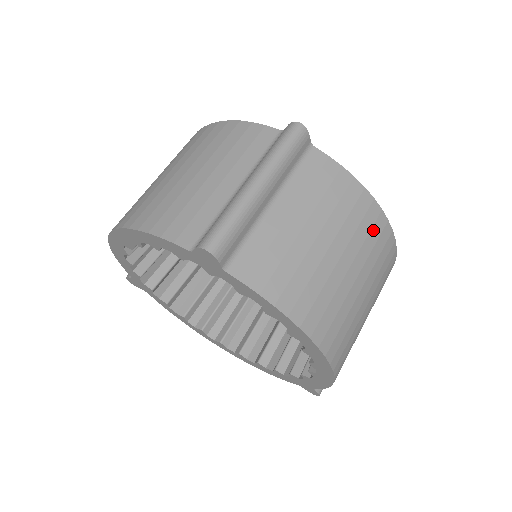
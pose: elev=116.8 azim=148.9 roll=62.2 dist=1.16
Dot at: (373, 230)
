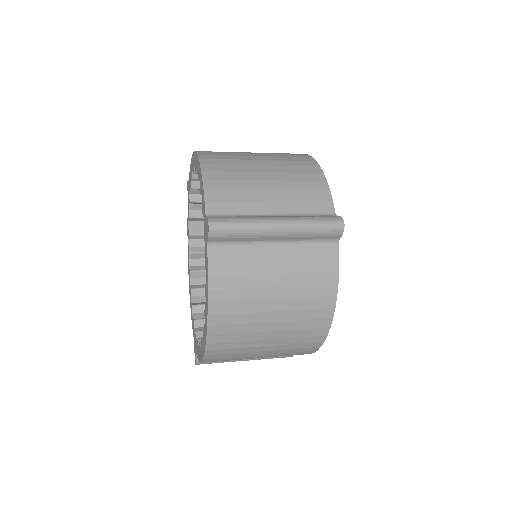
Dot at: occluded
